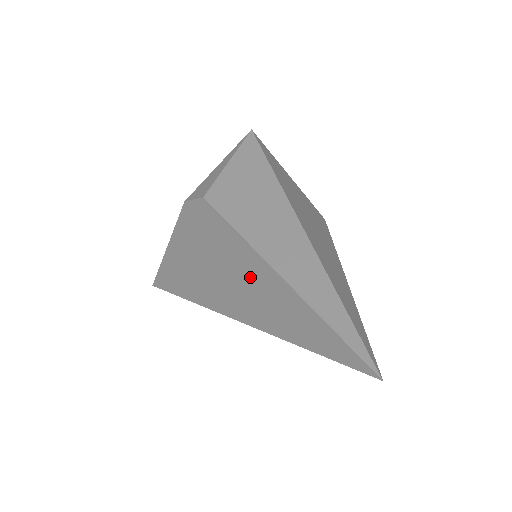
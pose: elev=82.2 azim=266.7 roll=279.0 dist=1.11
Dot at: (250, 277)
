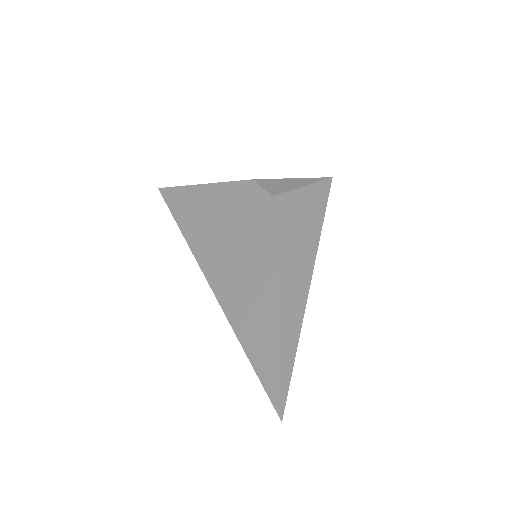
Dot at: (253, 278)
